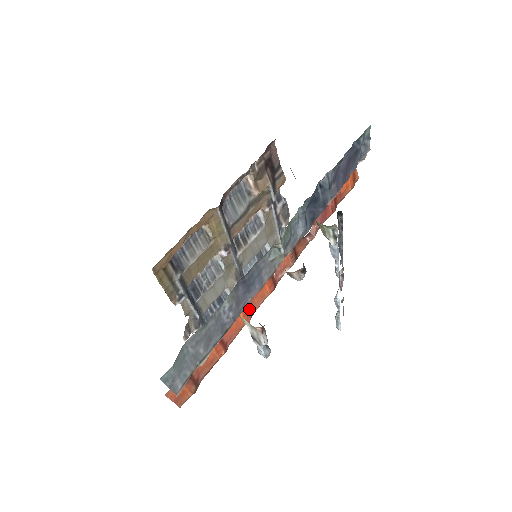
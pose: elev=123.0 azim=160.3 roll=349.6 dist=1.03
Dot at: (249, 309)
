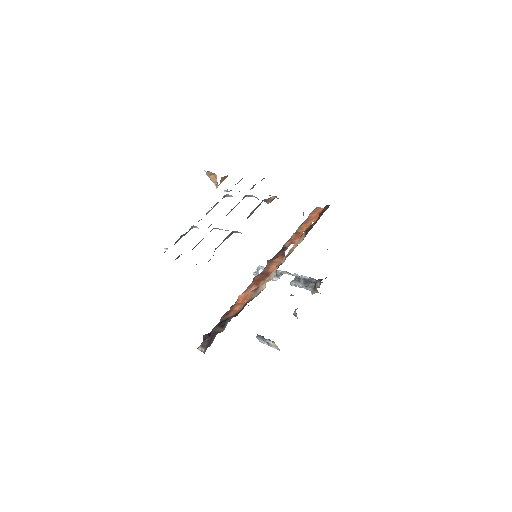
Dot at: occluded
